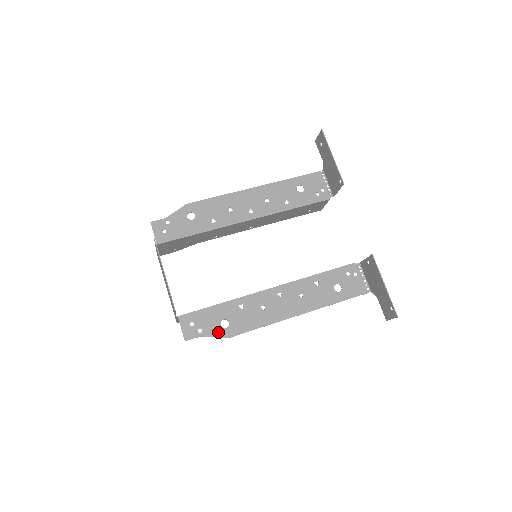
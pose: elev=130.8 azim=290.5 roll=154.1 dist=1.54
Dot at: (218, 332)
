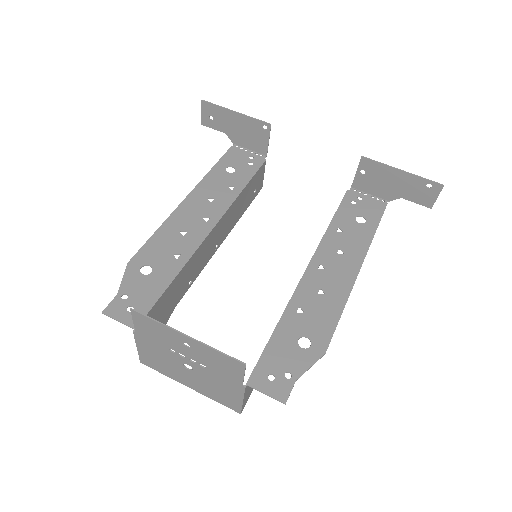
Dot at: (308, 358)
